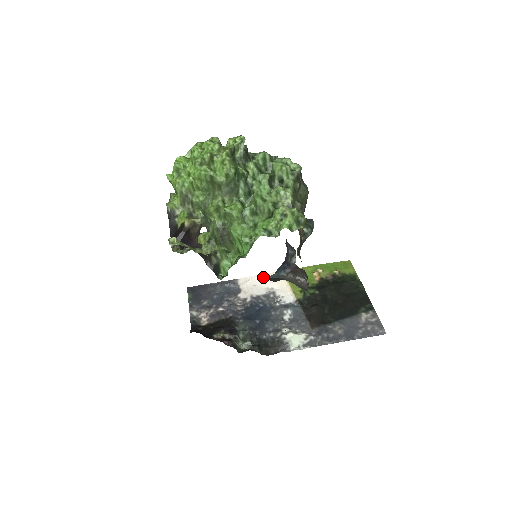
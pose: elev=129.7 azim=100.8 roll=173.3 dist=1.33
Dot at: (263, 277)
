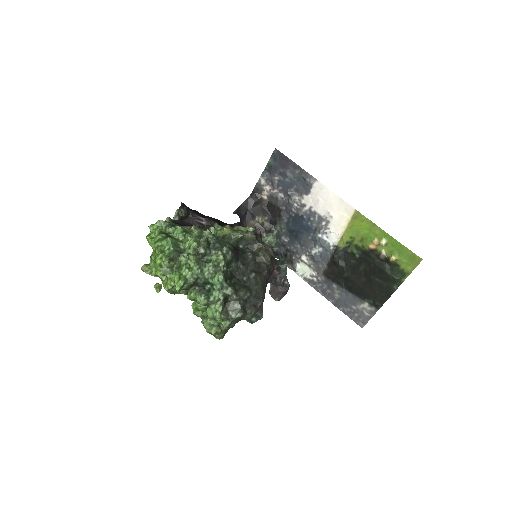
Dot at: (280, 246)
